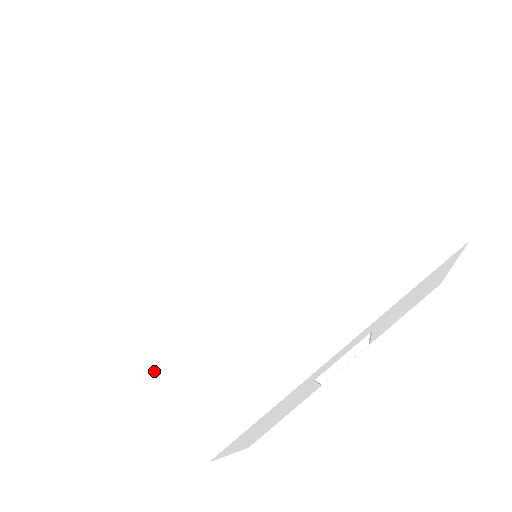
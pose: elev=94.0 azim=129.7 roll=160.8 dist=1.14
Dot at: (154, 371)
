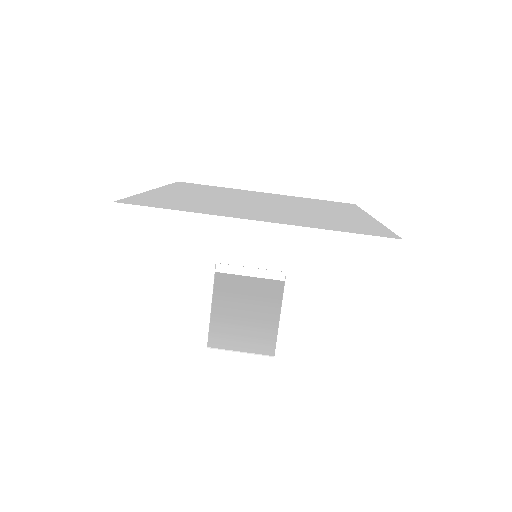
Dot at: (143, 193)
